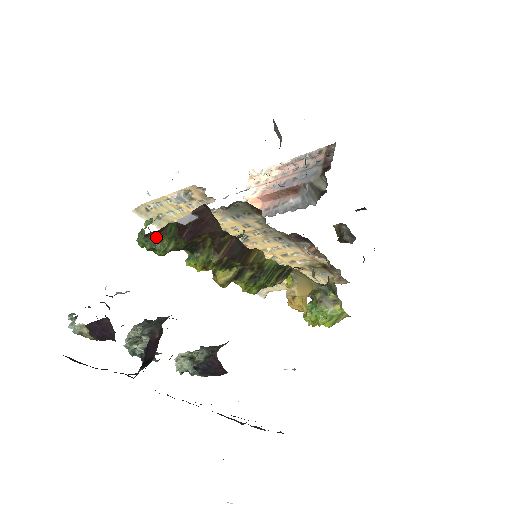
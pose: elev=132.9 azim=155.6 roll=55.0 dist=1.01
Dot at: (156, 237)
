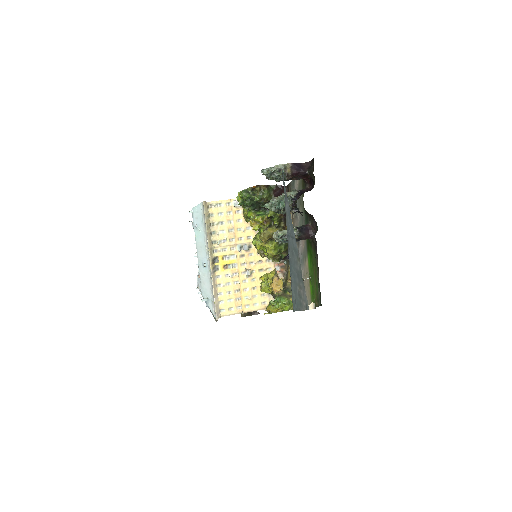
Dot at: (261, 189)
